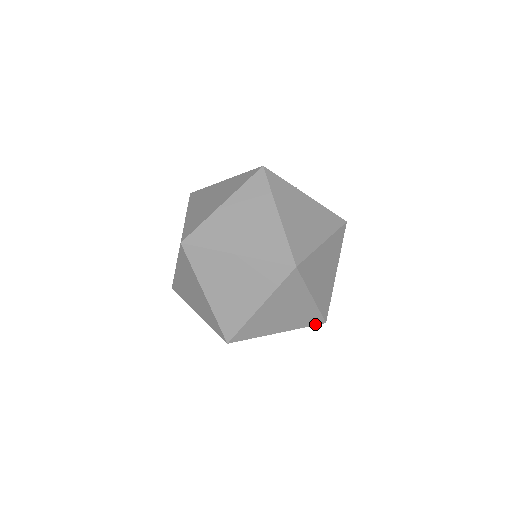
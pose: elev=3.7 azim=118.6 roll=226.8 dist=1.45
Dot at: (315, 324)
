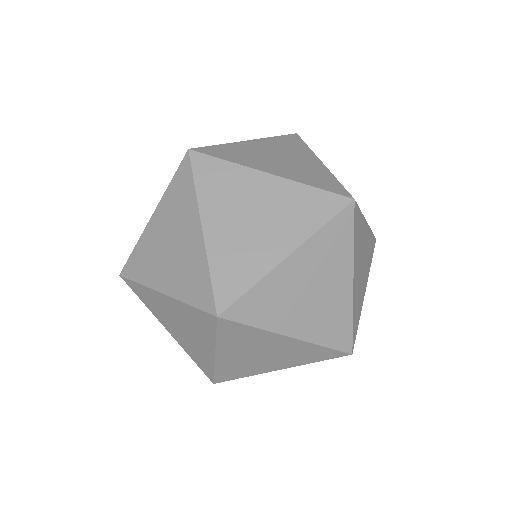
Dot at: (204, 308)
